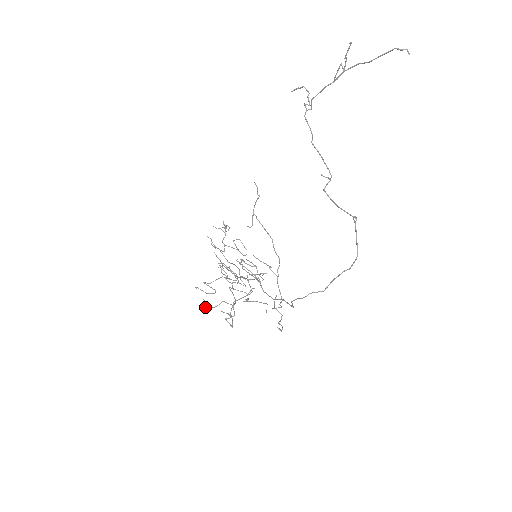
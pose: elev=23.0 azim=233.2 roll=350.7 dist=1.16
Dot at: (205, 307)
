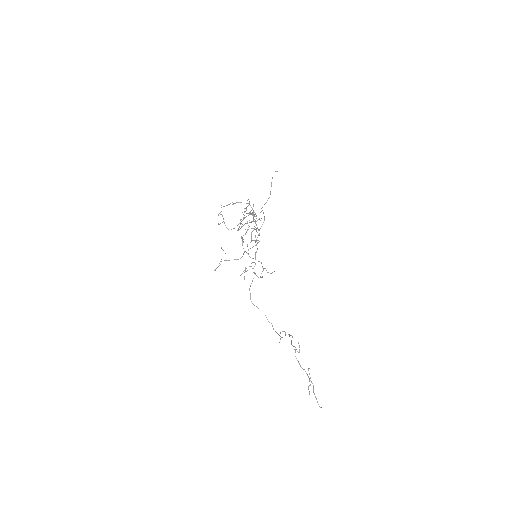
Dot at: occluded
